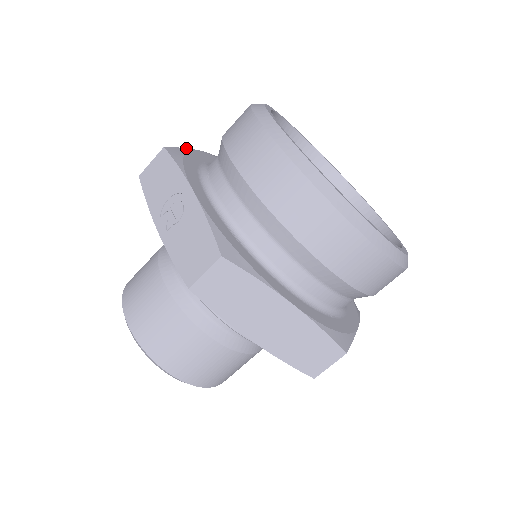
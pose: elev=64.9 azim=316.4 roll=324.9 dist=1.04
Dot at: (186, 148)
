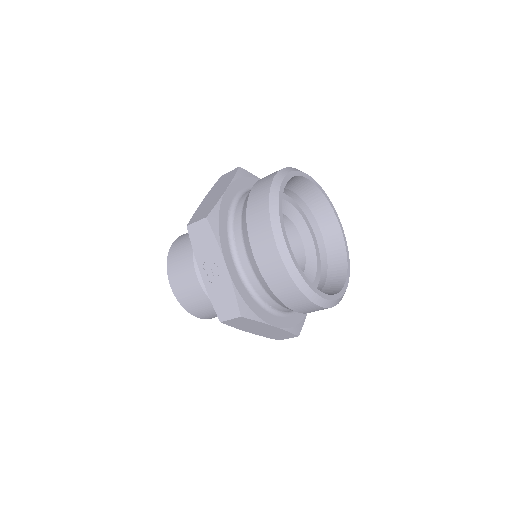
Dot at: (219, 201)
